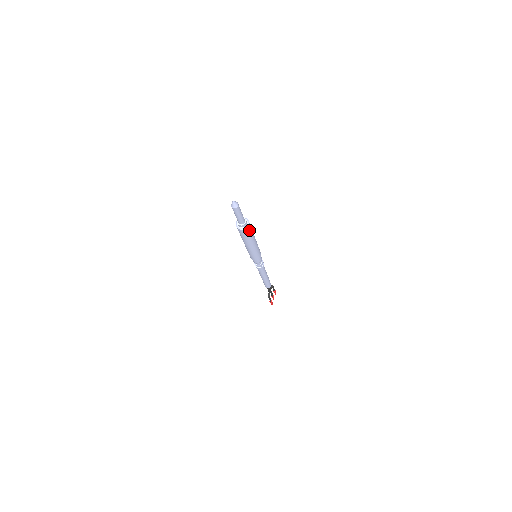
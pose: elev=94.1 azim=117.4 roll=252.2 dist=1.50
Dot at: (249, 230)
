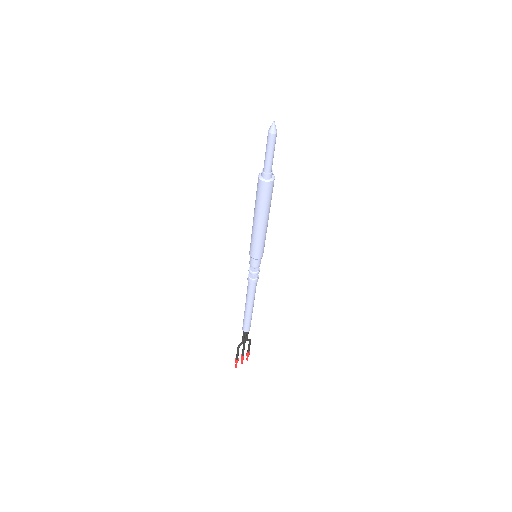
Dot at: (268, 190)
